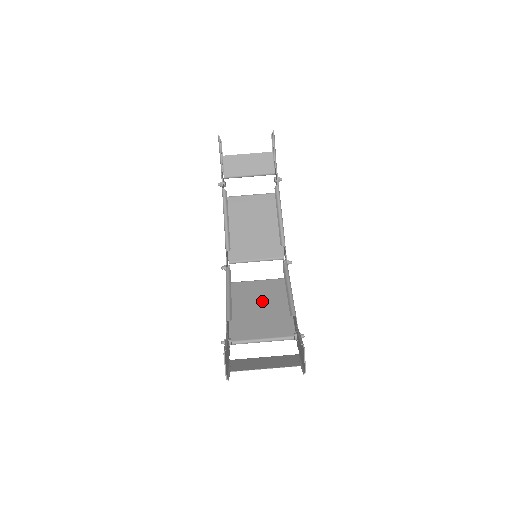
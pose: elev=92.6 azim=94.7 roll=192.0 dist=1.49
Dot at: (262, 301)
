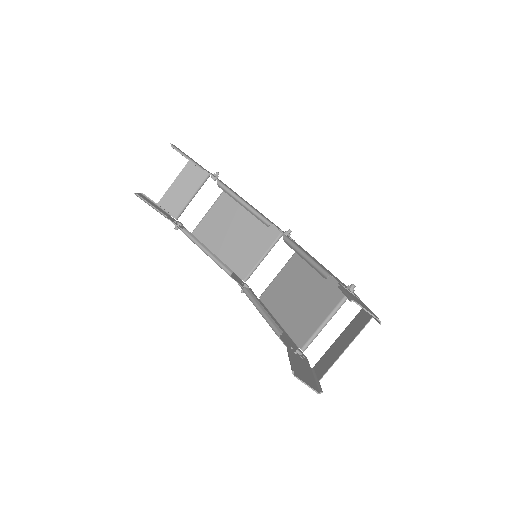
Dot at: (297, 287)
